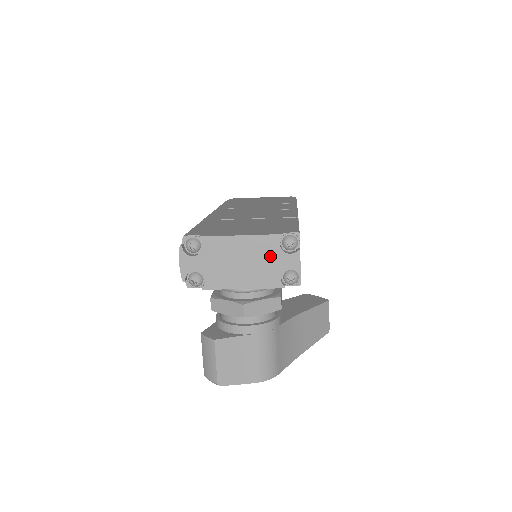
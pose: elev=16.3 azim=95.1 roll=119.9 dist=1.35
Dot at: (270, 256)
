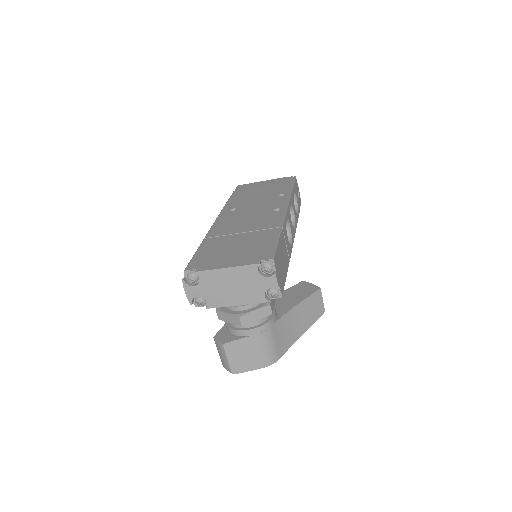
Dot at: (253, 280)
